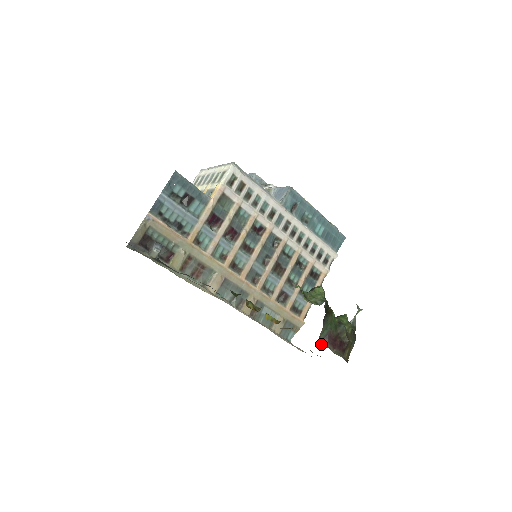
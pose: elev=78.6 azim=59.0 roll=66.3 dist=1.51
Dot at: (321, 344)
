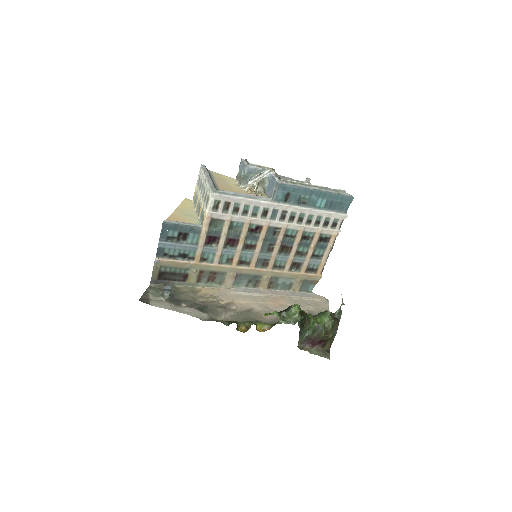
Dot at: (301, 347)
